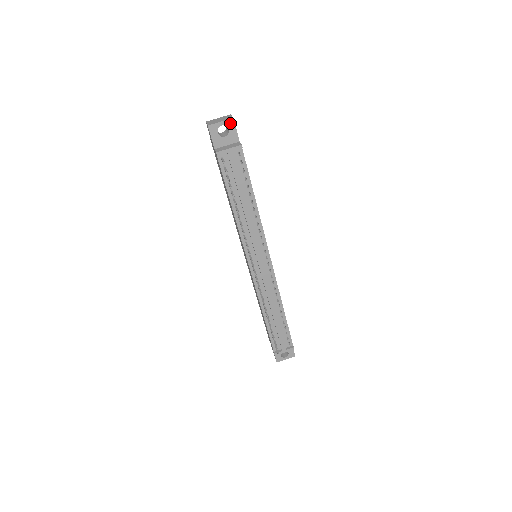
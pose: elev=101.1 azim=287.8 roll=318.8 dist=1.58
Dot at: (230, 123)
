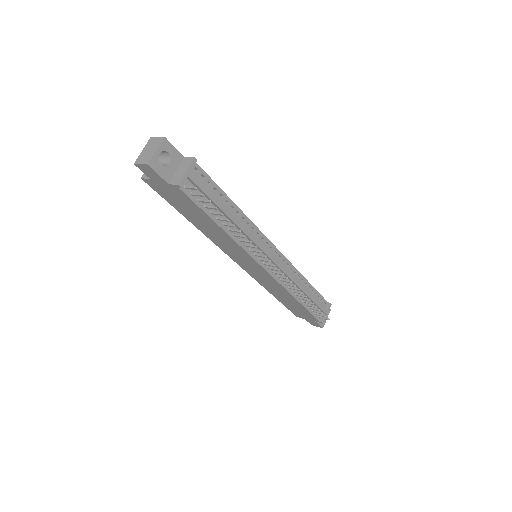
Dot at: (165, 145)
